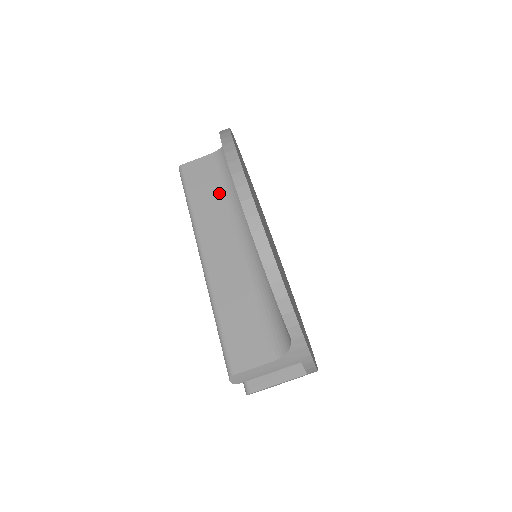
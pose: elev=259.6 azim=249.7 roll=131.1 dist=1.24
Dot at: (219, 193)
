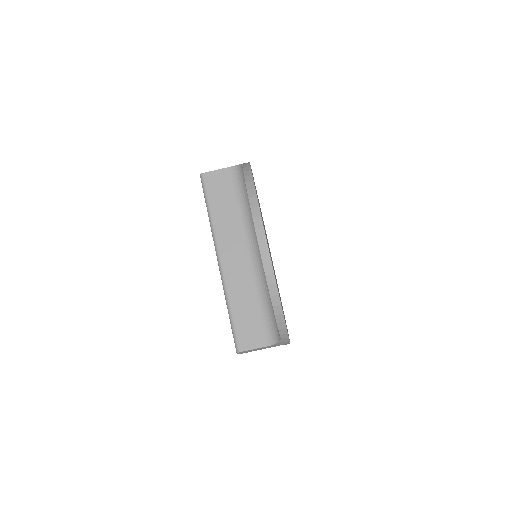
Dot at: (234, 208)
